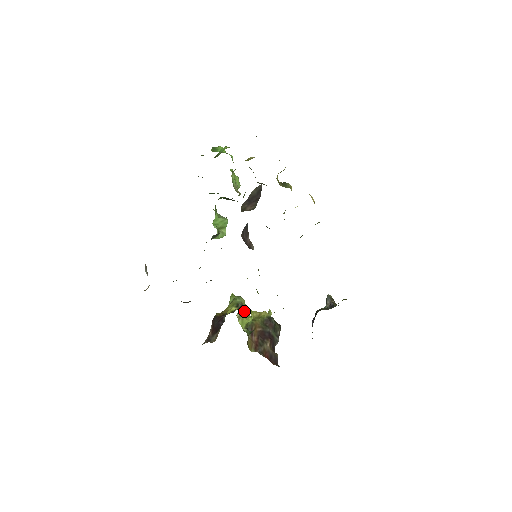
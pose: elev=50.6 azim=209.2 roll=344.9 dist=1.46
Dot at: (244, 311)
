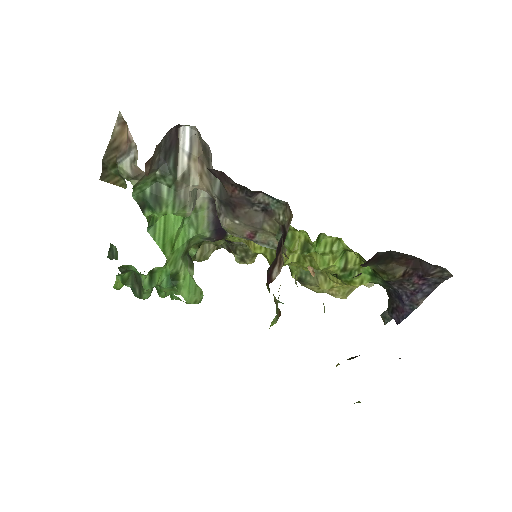
Dot at: occluded
